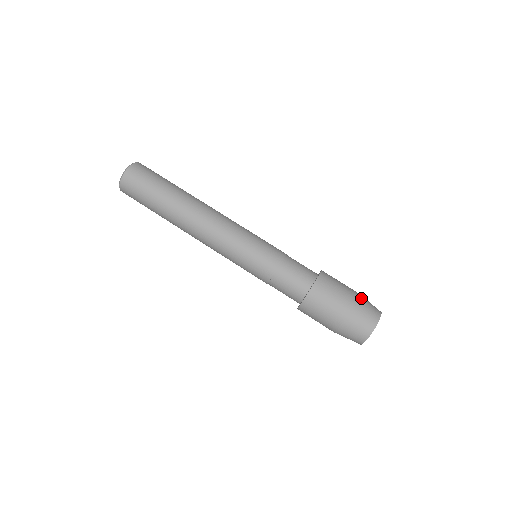
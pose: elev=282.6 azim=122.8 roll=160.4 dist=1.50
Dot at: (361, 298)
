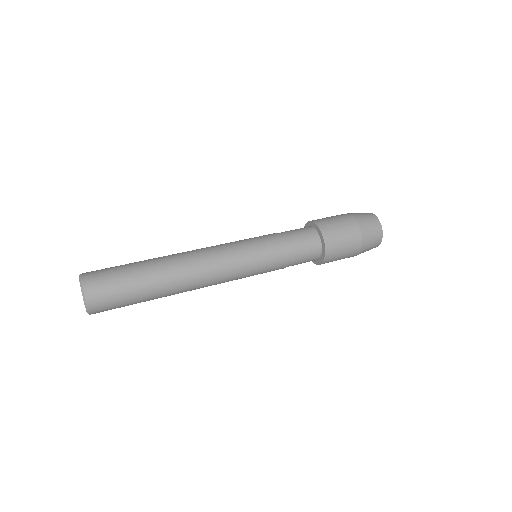
Dot at: (351, 214)
